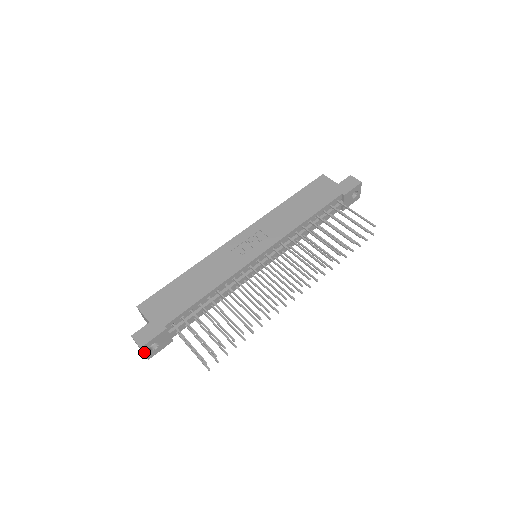
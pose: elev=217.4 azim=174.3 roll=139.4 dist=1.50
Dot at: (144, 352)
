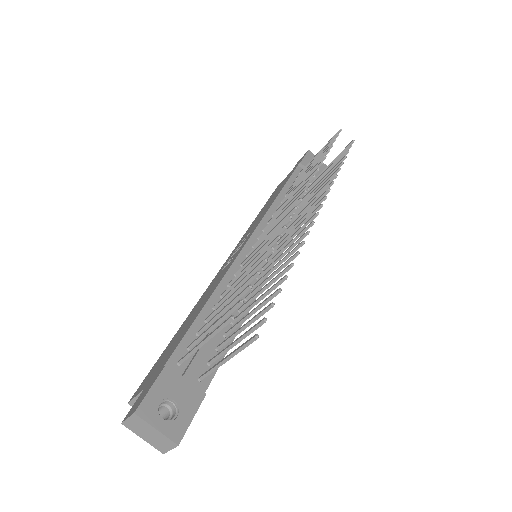
Dot at: (152, 425)
